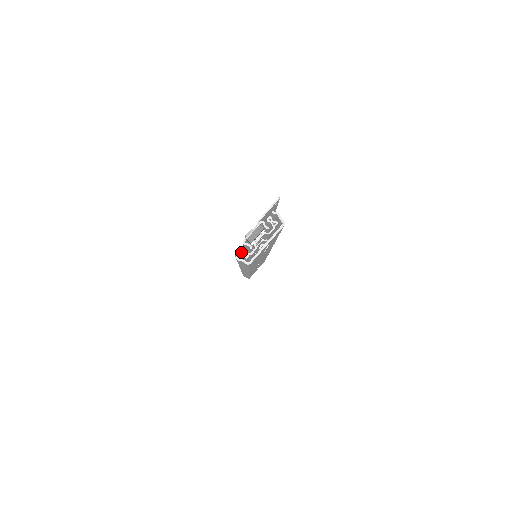
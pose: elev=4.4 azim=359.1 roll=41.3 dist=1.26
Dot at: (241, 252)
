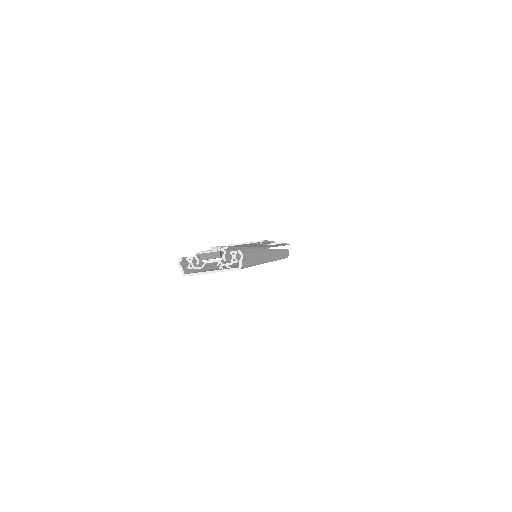
Dot at: (189, 260)
